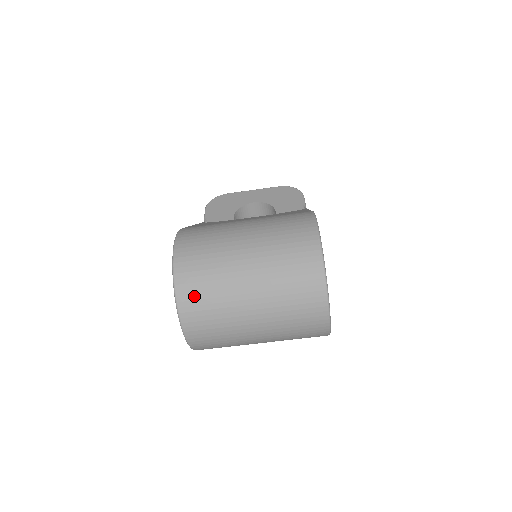
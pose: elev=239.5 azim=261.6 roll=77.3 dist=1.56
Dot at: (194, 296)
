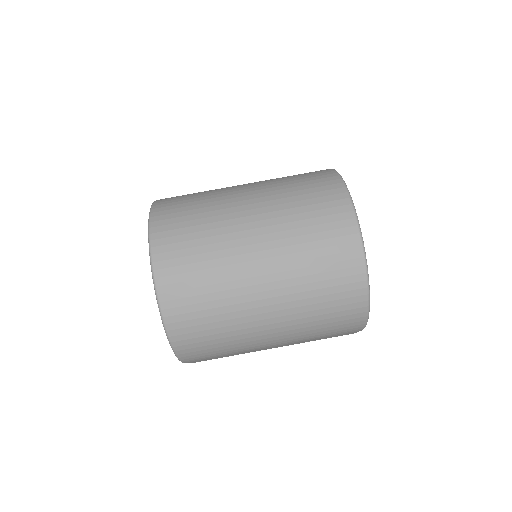
Dot at: (178, 260)
